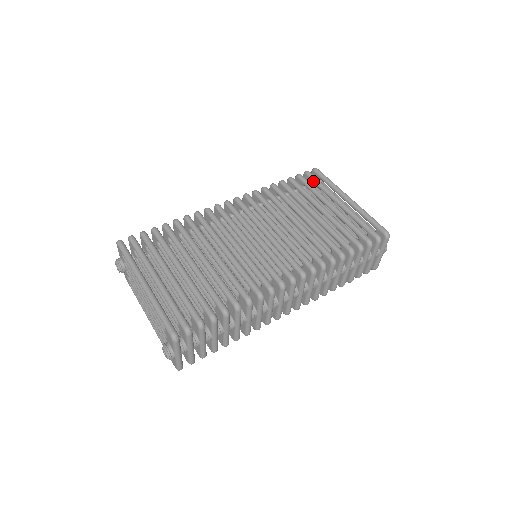
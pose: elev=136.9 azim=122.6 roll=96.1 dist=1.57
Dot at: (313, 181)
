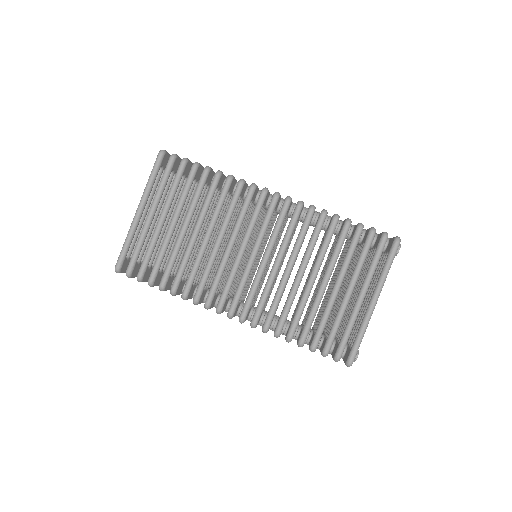
Dot at: (375, 251)
